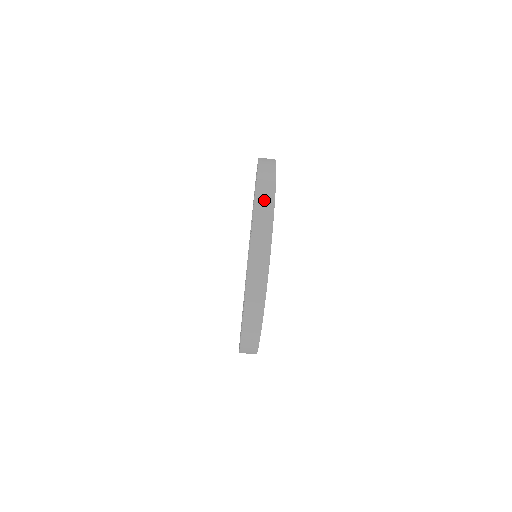
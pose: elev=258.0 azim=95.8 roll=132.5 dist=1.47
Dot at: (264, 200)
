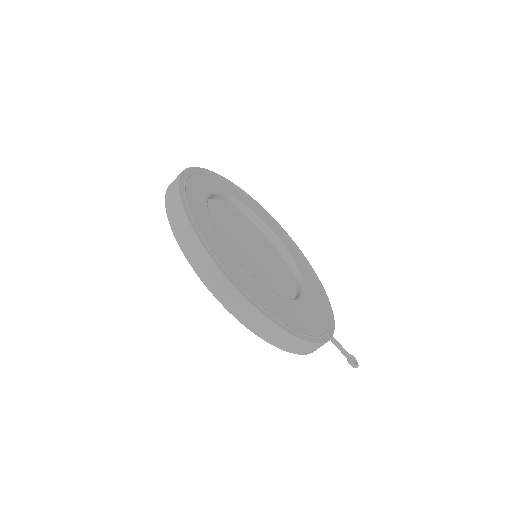
Dot at: occluded
